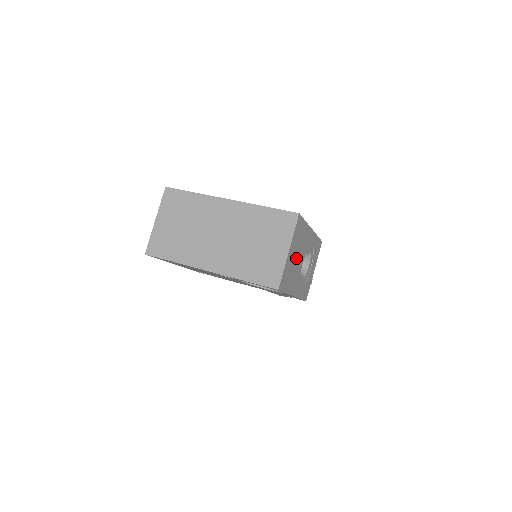
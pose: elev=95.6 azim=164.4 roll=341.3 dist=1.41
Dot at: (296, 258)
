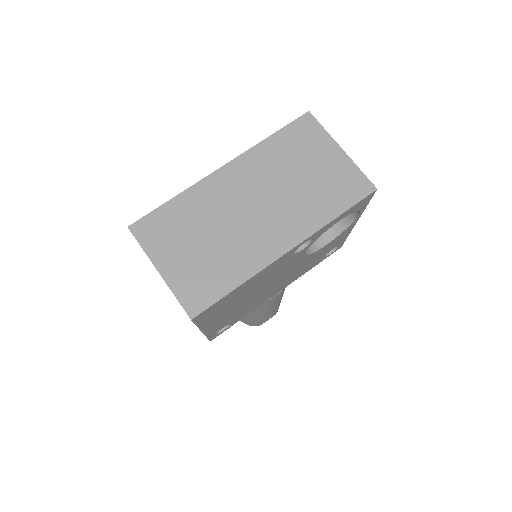
Dot at: occluded
